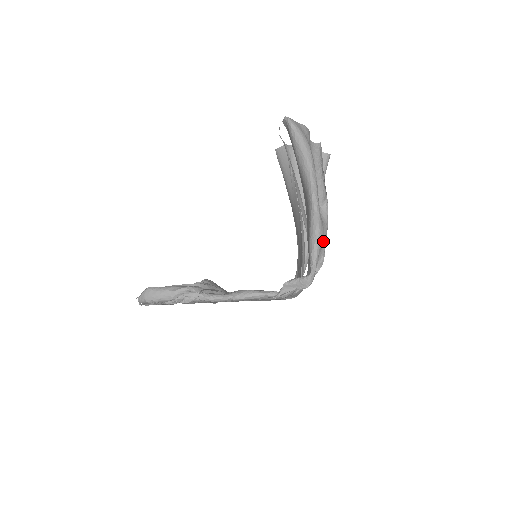
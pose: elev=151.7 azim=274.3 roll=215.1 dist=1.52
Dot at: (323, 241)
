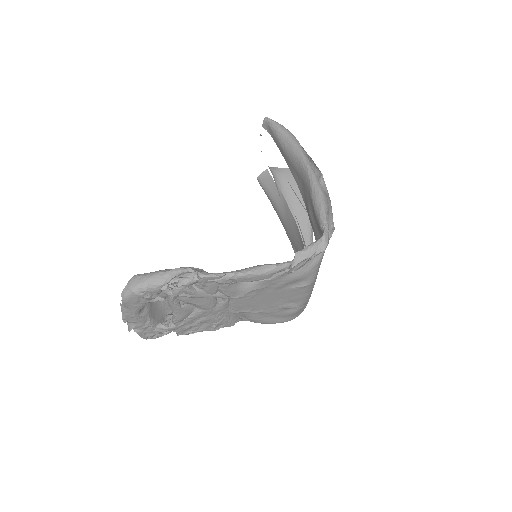
Dot at: (329, 207)
